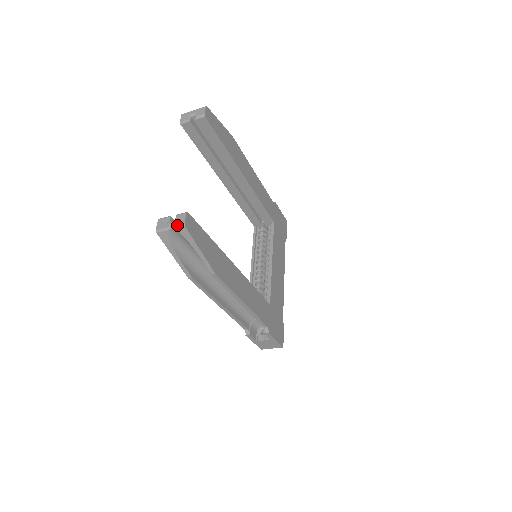
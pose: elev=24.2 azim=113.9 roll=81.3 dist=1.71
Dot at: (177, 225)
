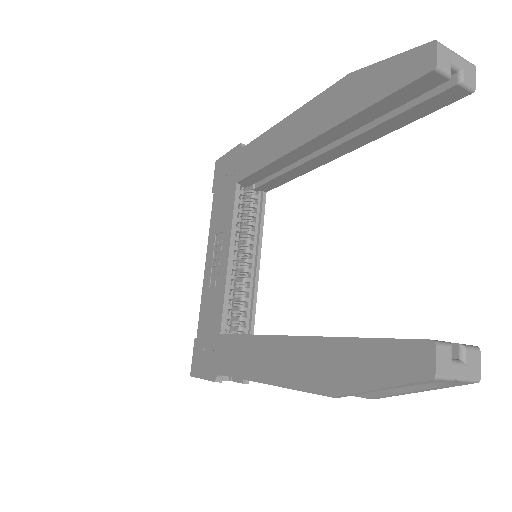
Dot at: (471, 378)
